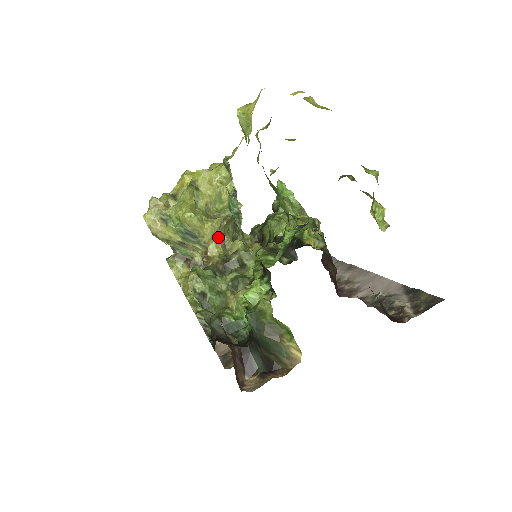
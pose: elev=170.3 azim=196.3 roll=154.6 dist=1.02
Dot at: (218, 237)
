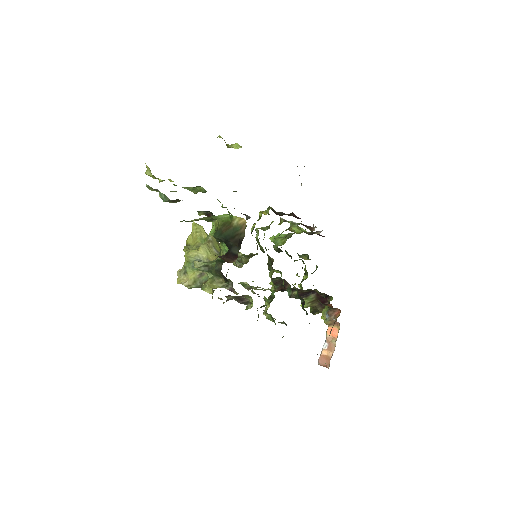
Dot at: (212, 253)
